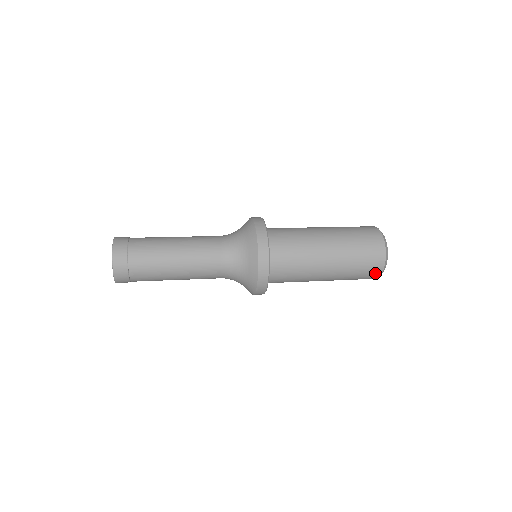
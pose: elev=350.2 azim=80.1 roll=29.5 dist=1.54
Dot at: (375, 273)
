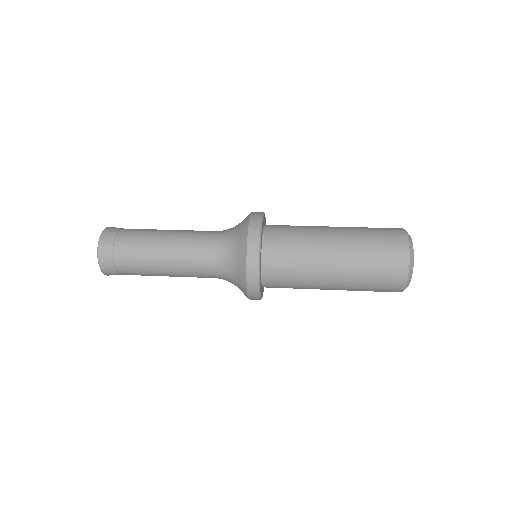
Dot at: occluded
